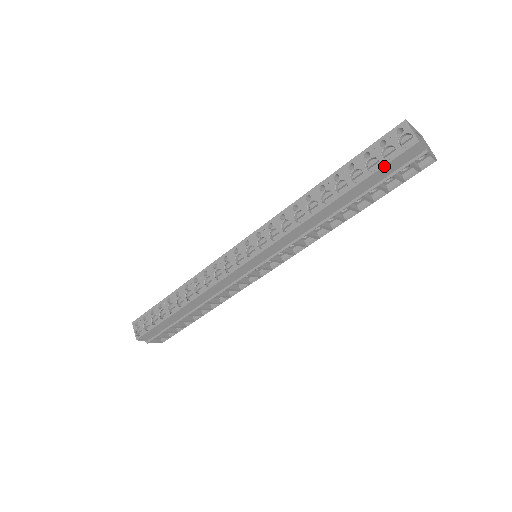
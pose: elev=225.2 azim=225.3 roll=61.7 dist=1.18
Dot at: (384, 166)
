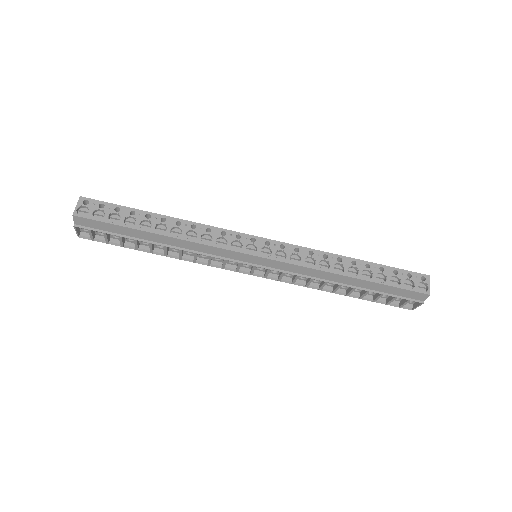
Dot at: (402, 288)
